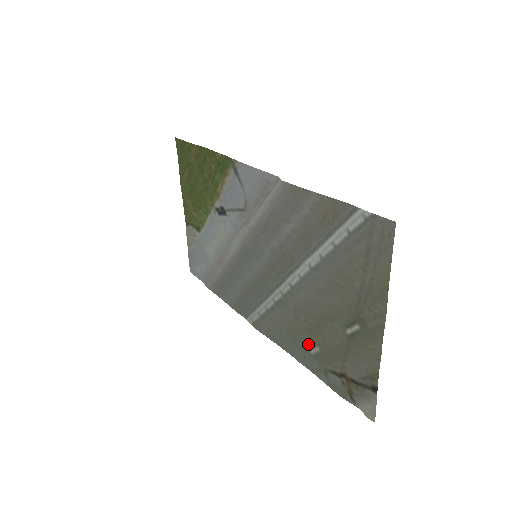
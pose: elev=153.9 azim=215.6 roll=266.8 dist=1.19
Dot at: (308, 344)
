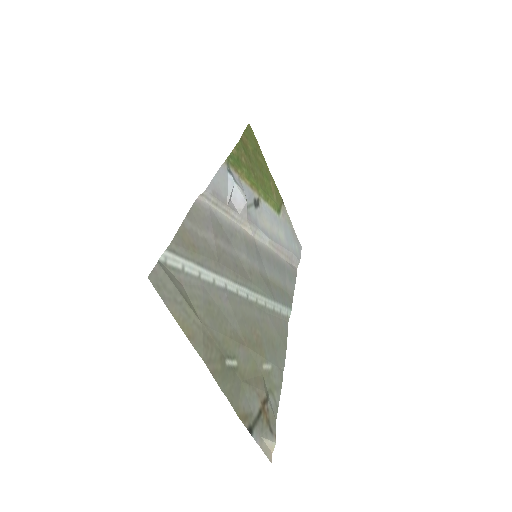
Dot at: (269, 358)
